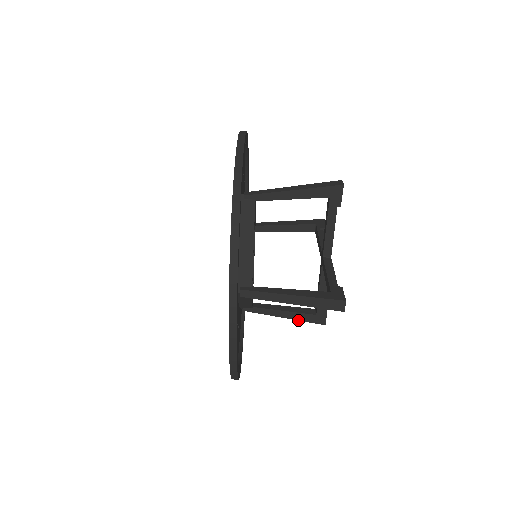
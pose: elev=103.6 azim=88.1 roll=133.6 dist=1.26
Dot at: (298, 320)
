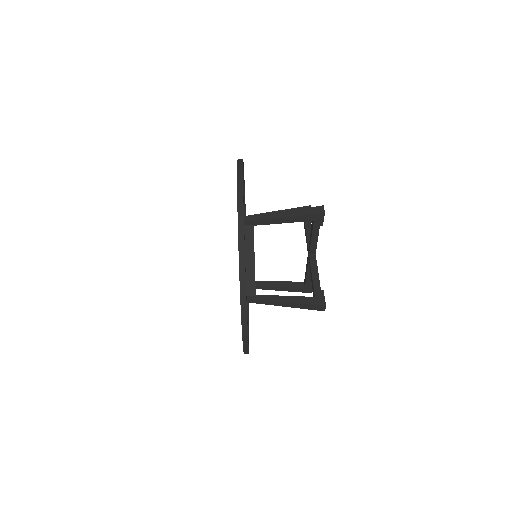
Dot at: (291, 291)
